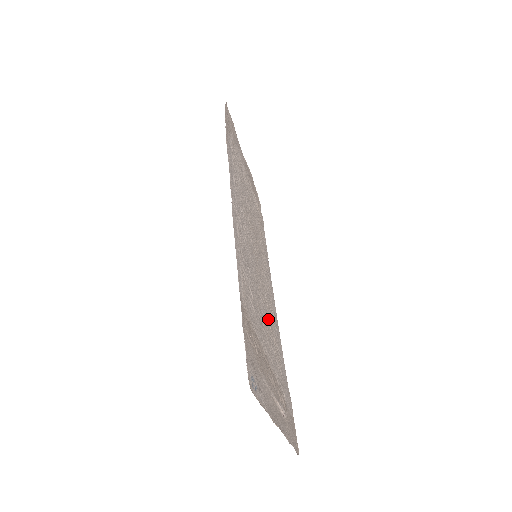
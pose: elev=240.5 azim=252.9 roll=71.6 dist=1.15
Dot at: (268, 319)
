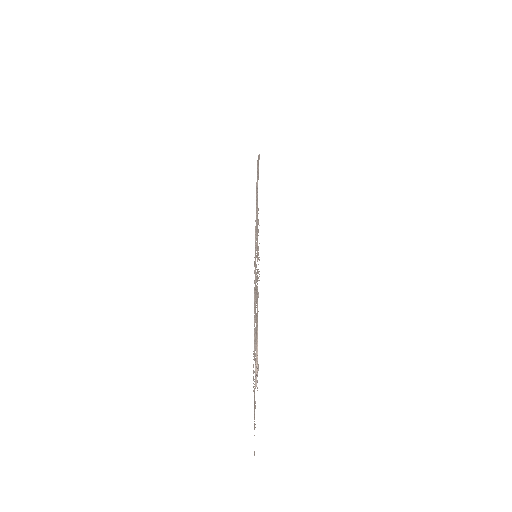
Dot at: occluded
